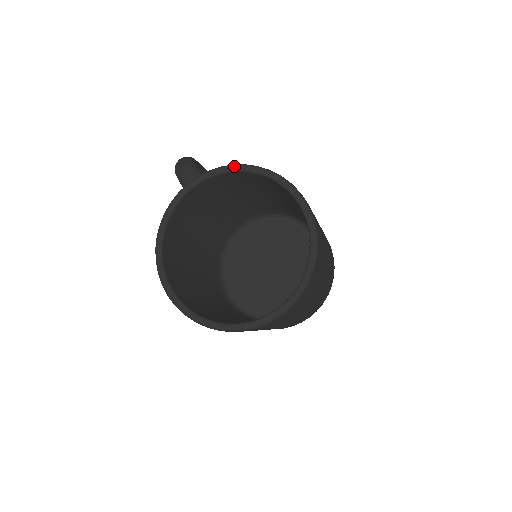
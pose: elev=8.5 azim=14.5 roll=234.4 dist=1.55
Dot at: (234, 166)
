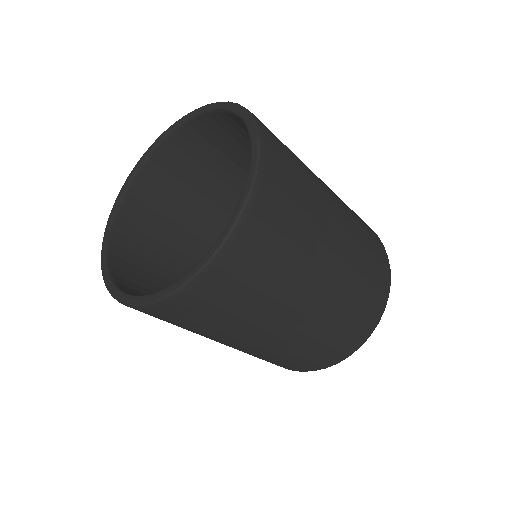
Dot at: (145, 153)
